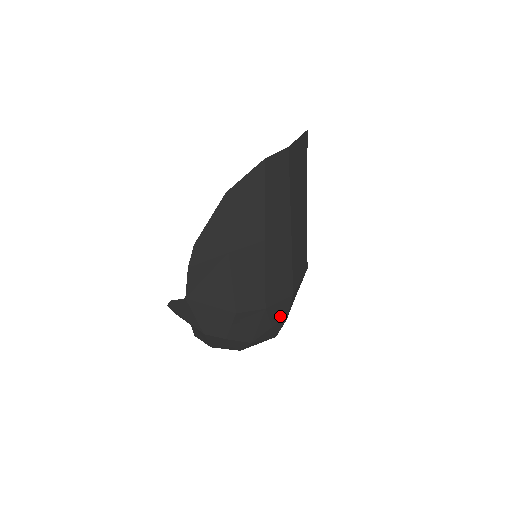
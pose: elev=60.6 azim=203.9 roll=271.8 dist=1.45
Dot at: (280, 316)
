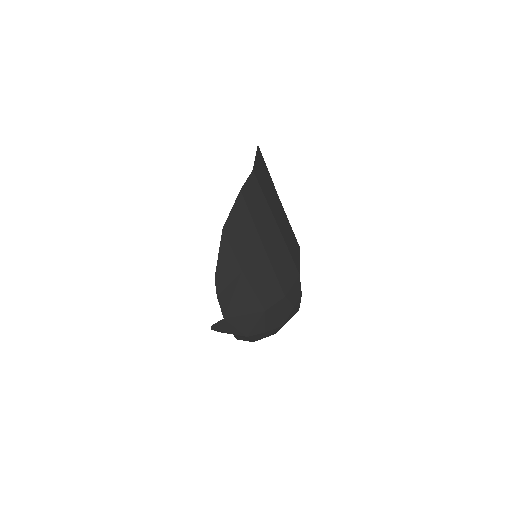
Dot at: (296, 295)
